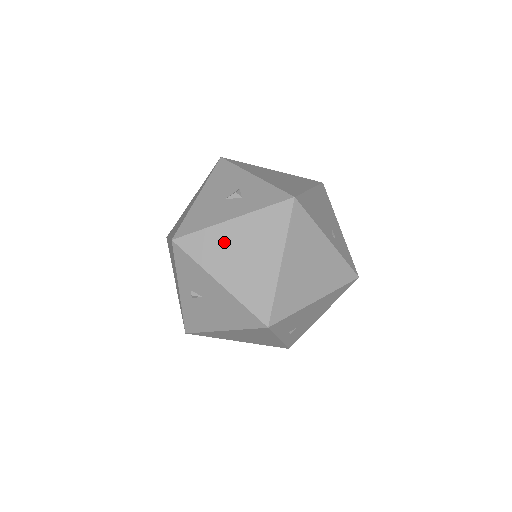
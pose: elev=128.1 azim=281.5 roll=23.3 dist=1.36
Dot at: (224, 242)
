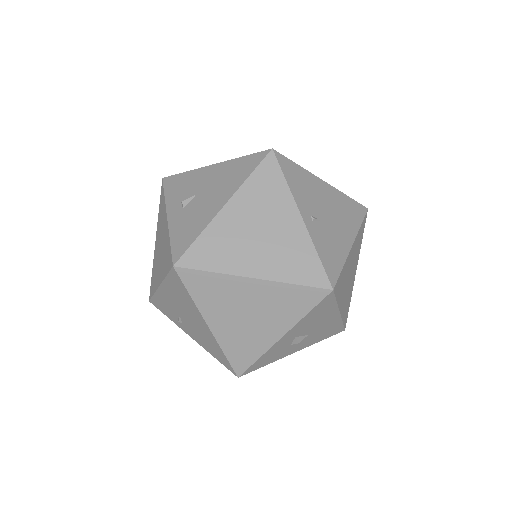
Dot at: occluded
